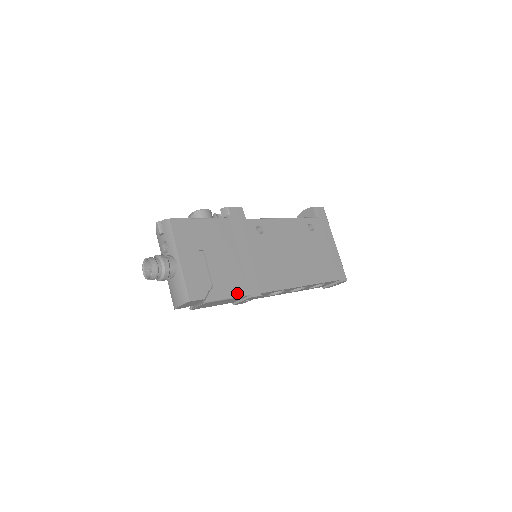
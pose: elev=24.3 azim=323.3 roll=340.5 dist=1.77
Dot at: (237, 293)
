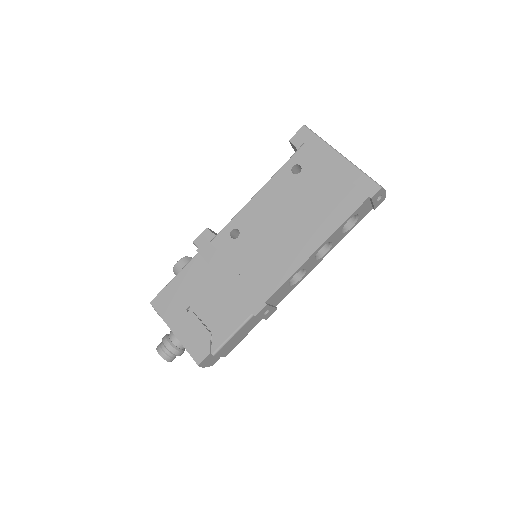
Dot at: (239, 322)
